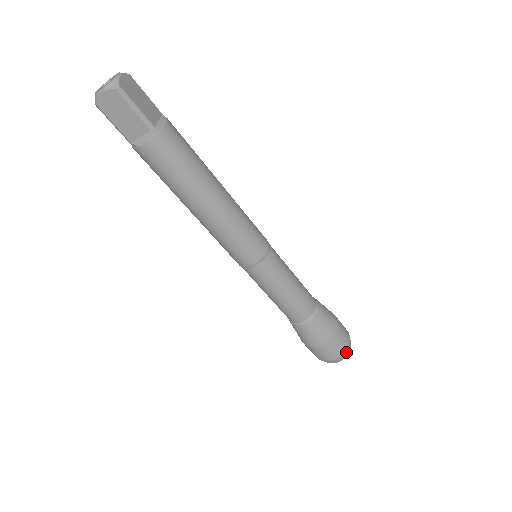
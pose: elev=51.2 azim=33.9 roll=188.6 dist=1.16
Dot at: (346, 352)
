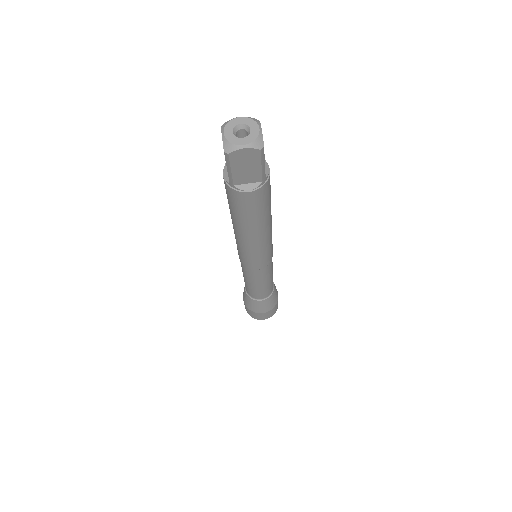
Dot at: (275, 312)
